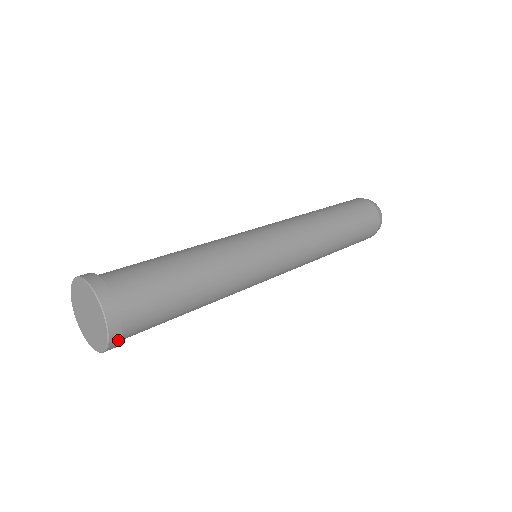
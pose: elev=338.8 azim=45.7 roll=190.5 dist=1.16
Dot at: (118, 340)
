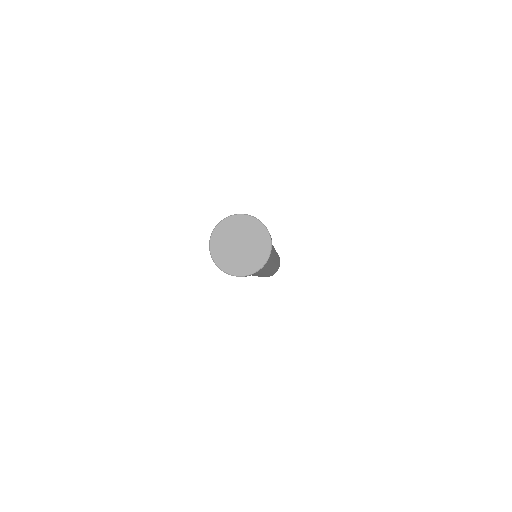
Dot at: (246, 276)
